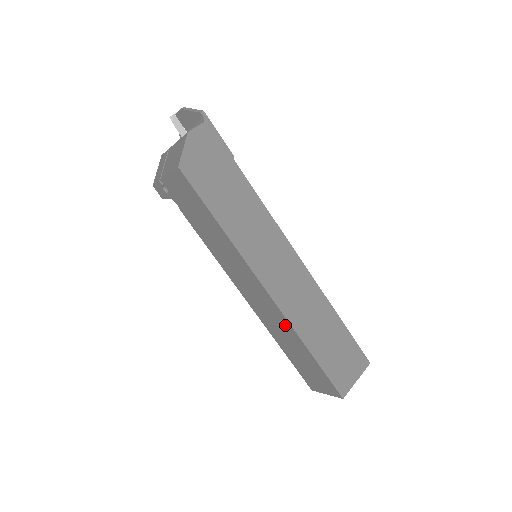
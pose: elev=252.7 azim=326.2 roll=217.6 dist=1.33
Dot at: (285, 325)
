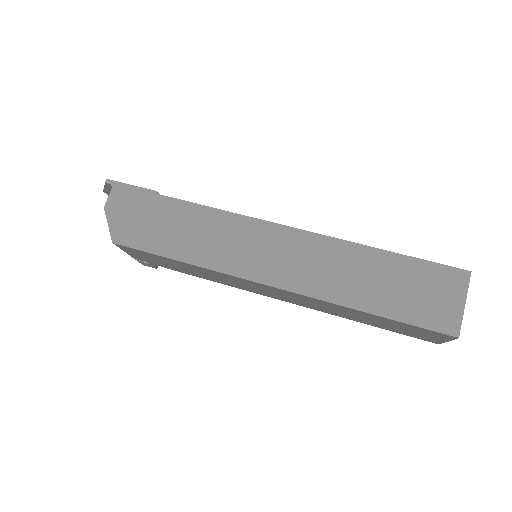
Dot at: (324, 303)
